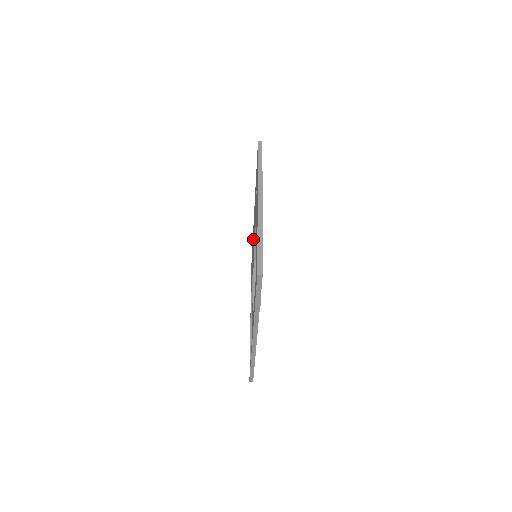
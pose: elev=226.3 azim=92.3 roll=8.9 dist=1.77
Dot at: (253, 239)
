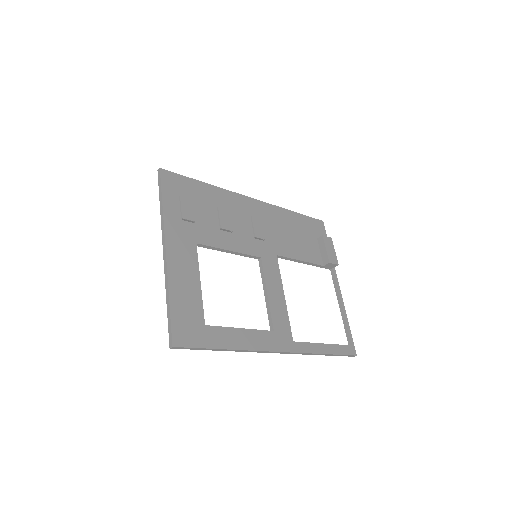
Dot at: occluded
